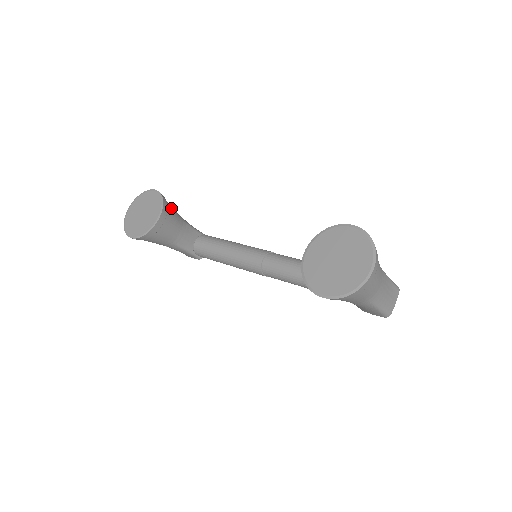
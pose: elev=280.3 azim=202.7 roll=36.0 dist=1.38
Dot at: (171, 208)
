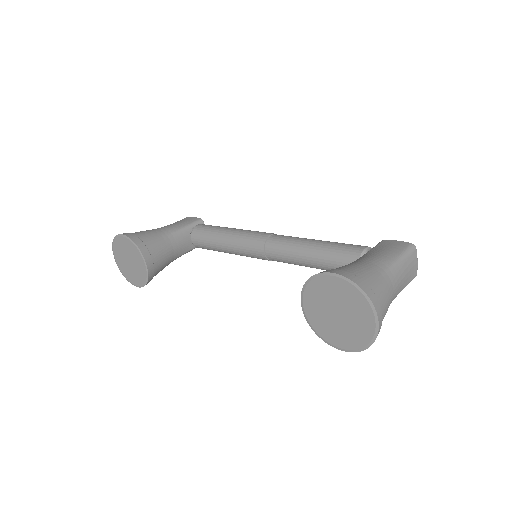
Dot at: (149, 240)
